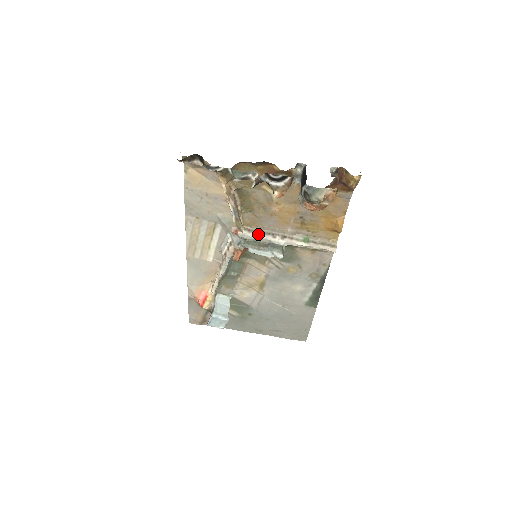
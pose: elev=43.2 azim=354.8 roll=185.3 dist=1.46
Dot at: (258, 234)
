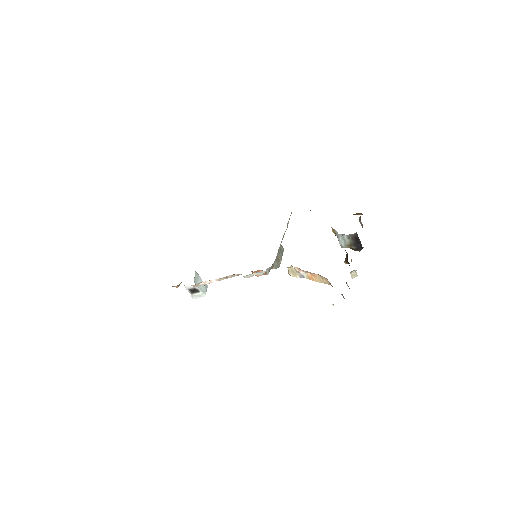
Dot at: (277, 254)
